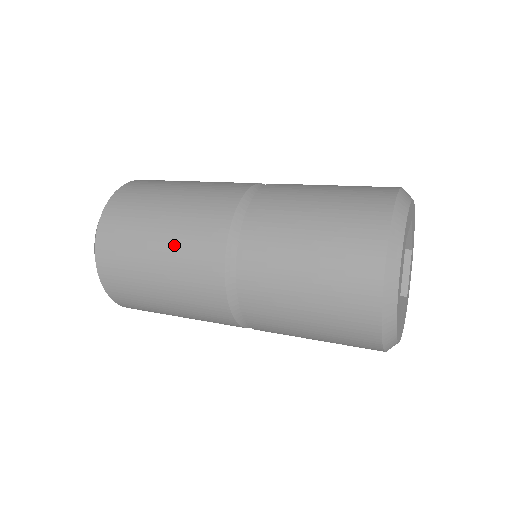
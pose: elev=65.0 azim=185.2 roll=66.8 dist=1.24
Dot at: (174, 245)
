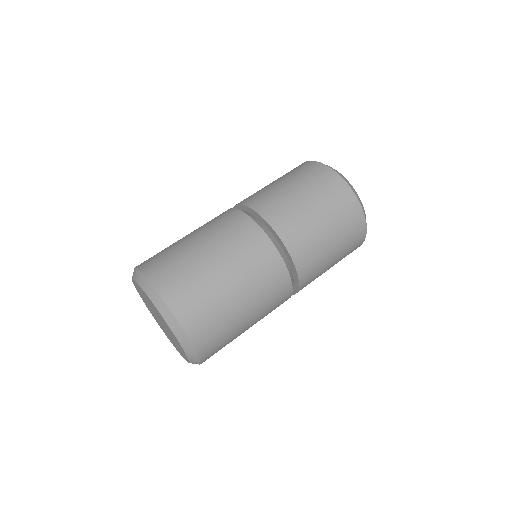
Dot at: (222, 246)
